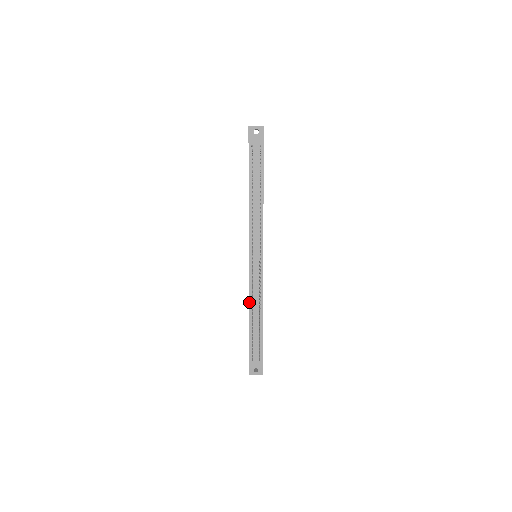
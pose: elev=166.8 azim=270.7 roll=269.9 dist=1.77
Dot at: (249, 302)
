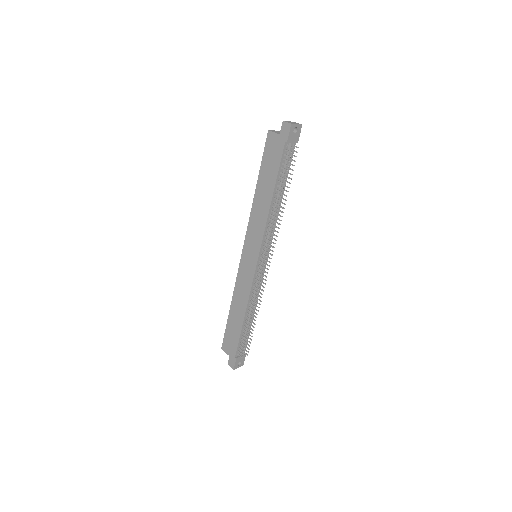
Dot at: (247, 304)
